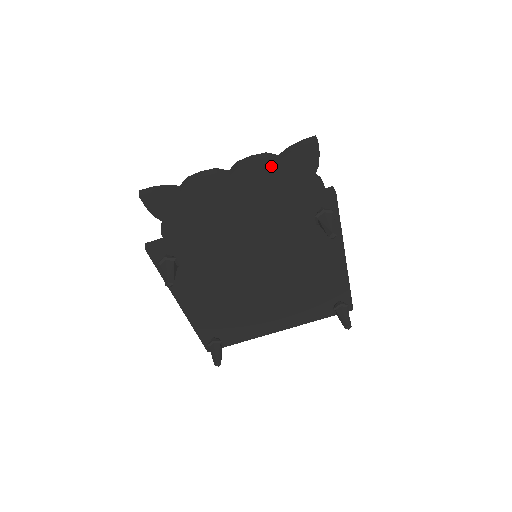
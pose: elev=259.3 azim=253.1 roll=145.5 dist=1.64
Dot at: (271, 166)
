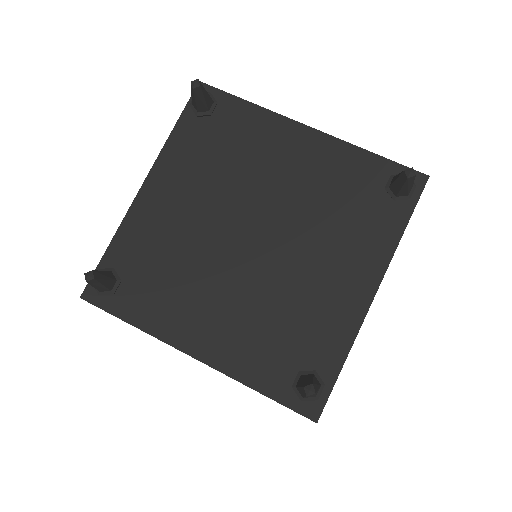
Dot at: occluded
